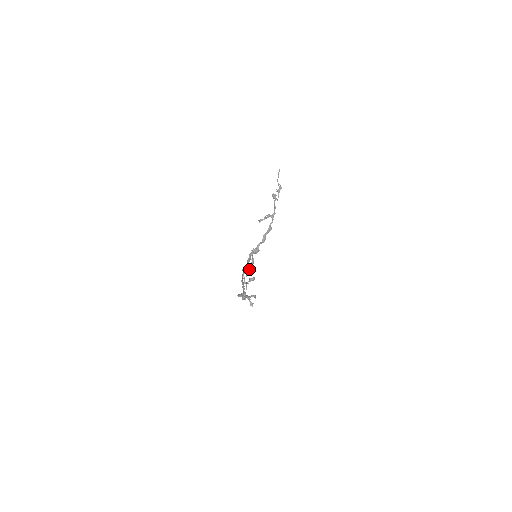
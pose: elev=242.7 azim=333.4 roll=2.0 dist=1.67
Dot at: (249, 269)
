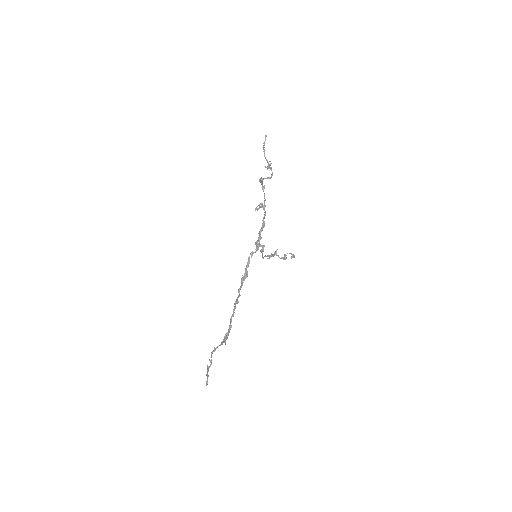
Dot at: (262, 255)
